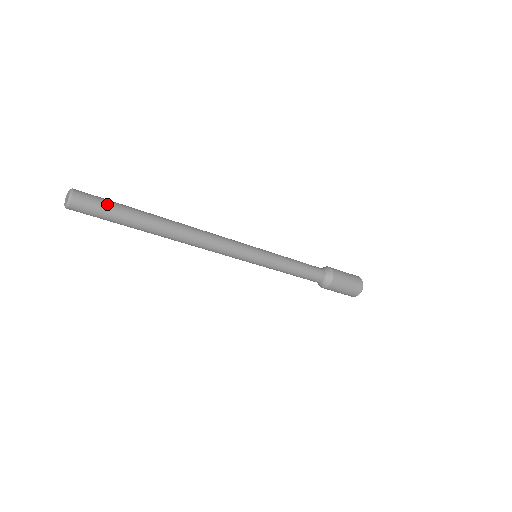
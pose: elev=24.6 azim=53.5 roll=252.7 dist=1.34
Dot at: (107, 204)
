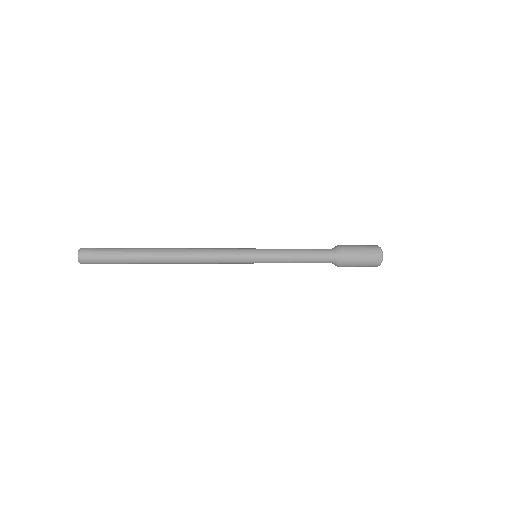
Dot at: (108, 254)
